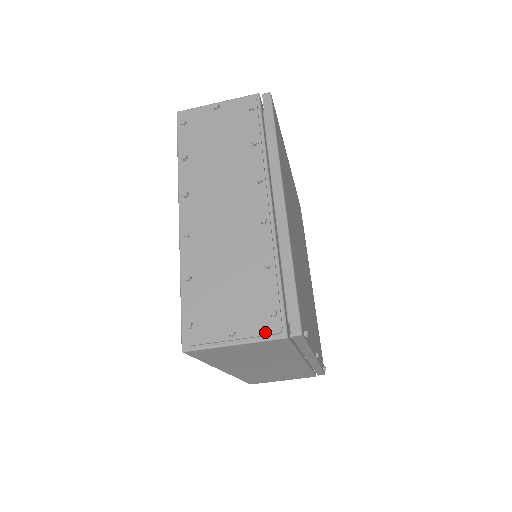
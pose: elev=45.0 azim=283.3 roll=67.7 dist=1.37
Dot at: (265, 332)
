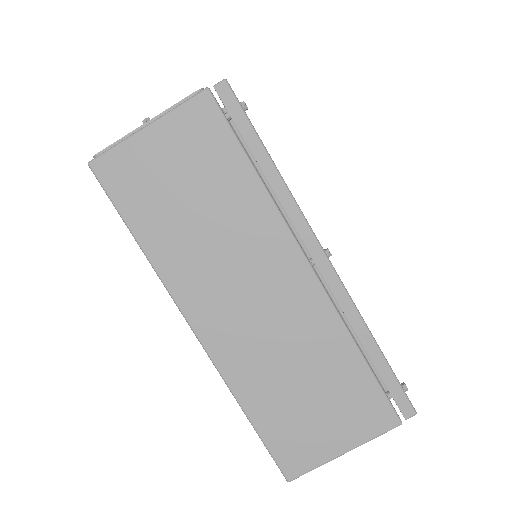
Dot at: (183, 100)
